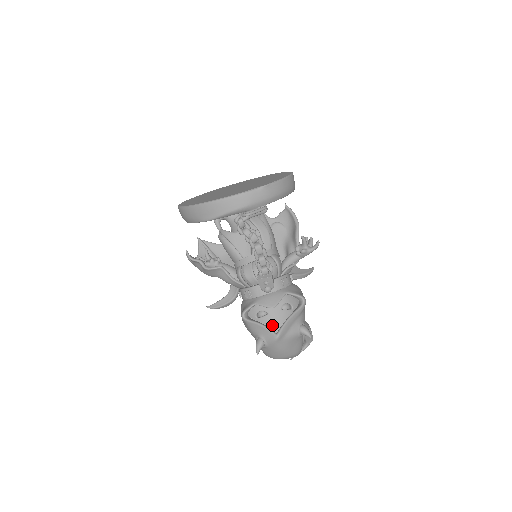
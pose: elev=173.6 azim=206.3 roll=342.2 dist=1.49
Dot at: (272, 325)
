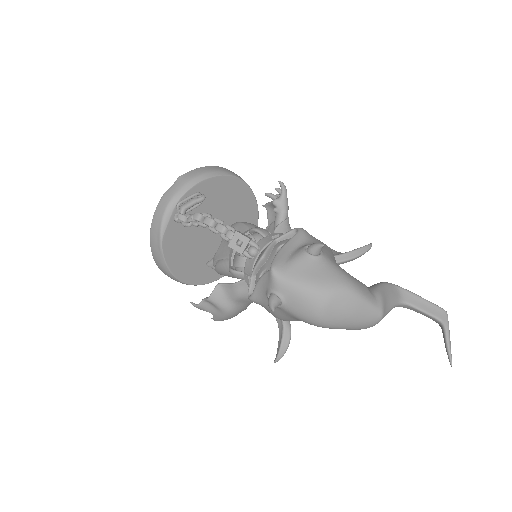
Dot at: occluded
